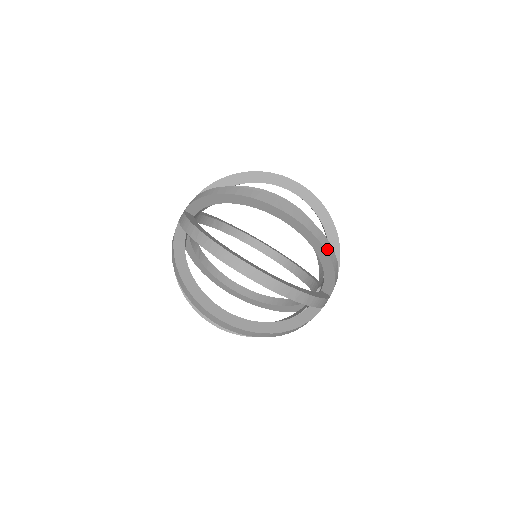
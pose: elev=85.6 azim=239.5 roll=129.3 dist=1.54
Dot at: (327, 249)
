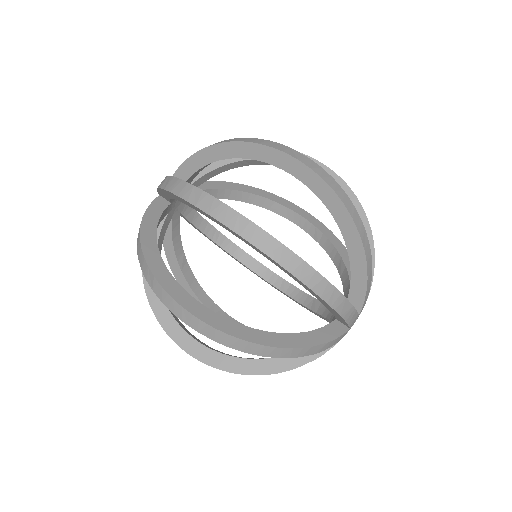
Dot at: (366, 218)
